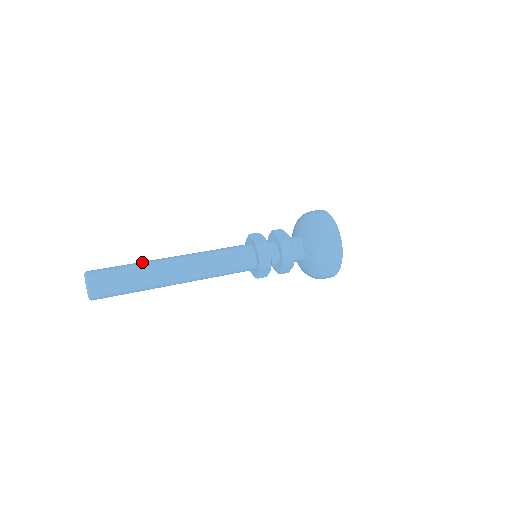
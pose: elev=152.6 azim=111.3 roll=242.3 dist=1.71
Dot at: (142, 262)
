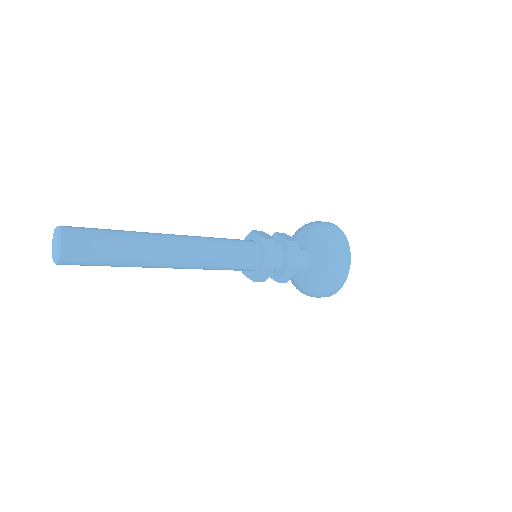
Dot at: occluded
